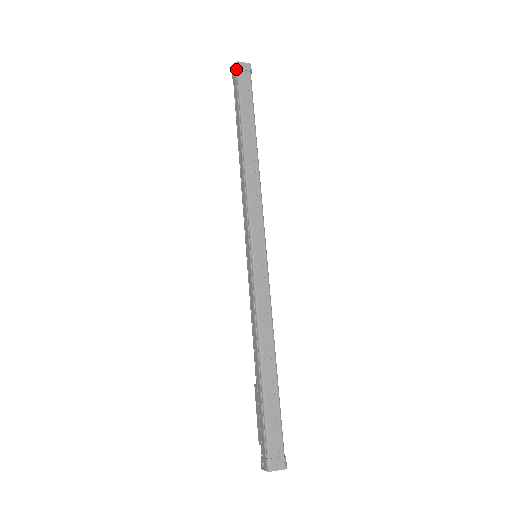
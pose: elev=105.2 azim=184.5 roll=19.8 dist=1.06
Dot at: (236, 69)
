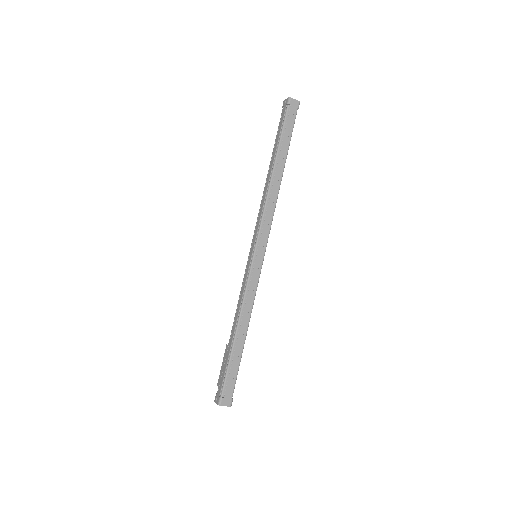
Dot at: (287, 103)
